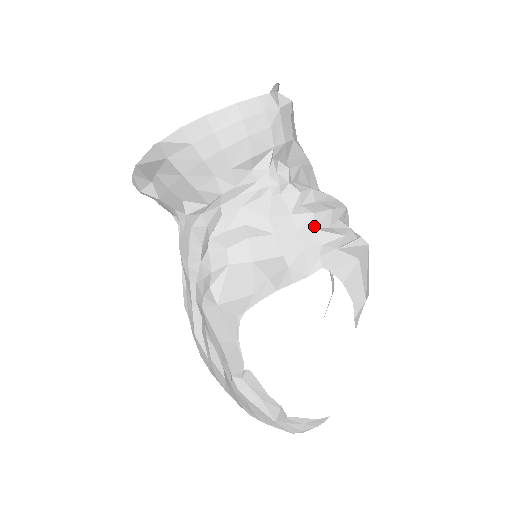
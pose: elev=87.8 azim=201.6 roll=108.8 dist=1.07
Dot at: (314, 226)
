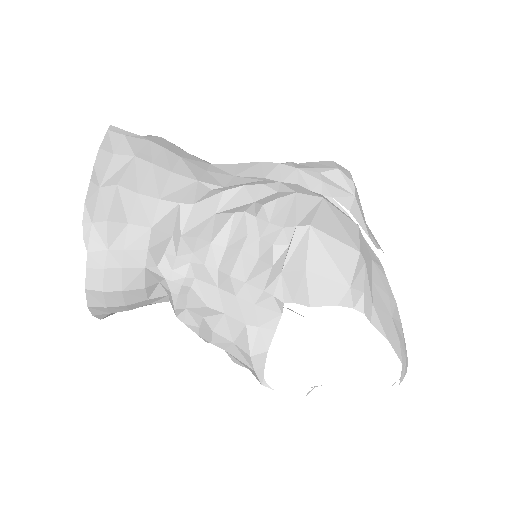
Dot at: (242, 281)
